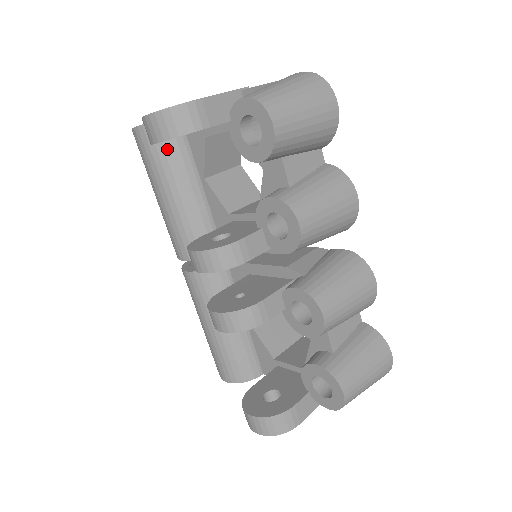
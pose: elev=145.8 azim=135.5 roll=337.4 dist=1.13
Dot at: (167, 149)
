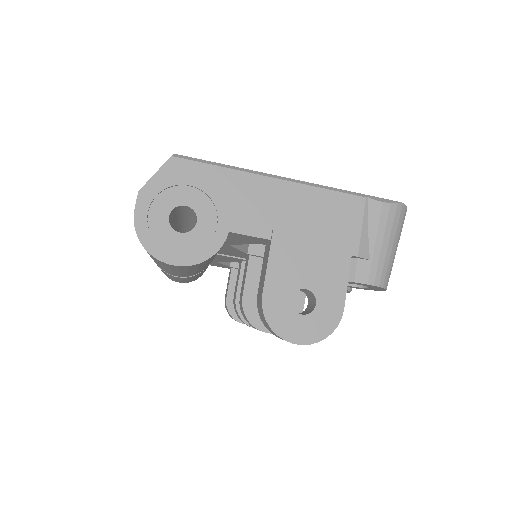
Dot at: (209, 260)
